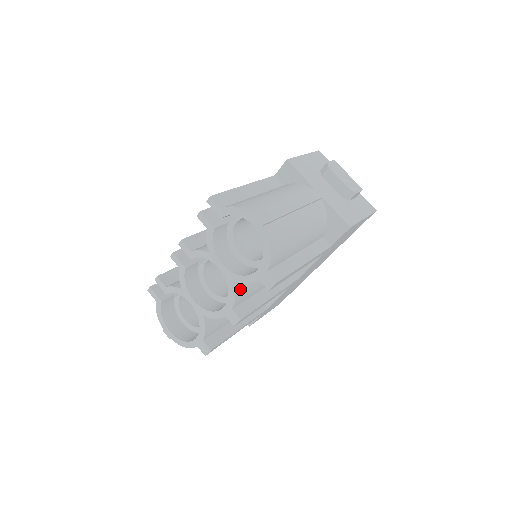
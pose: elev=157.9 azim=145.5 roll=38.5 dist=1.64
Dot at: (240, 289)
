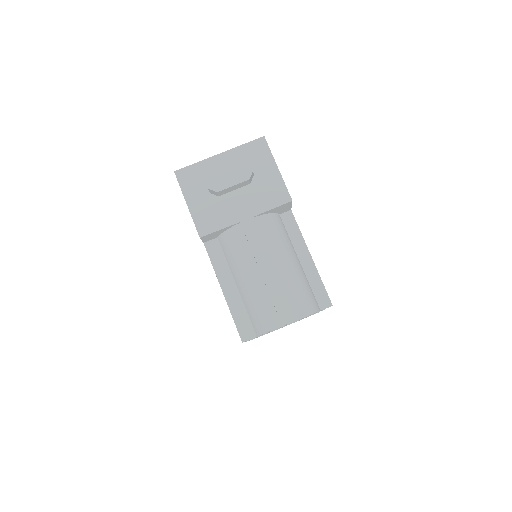
Dot at: occluded
